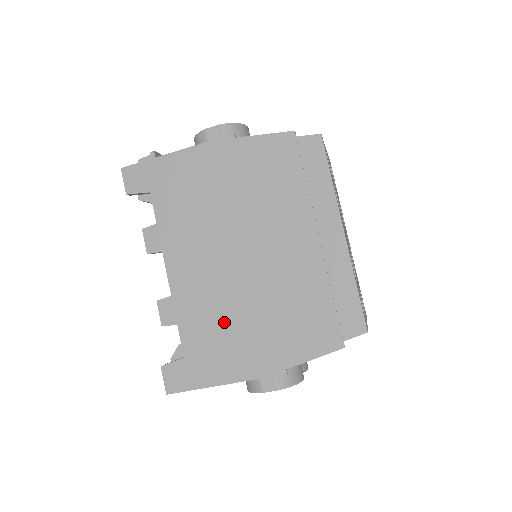
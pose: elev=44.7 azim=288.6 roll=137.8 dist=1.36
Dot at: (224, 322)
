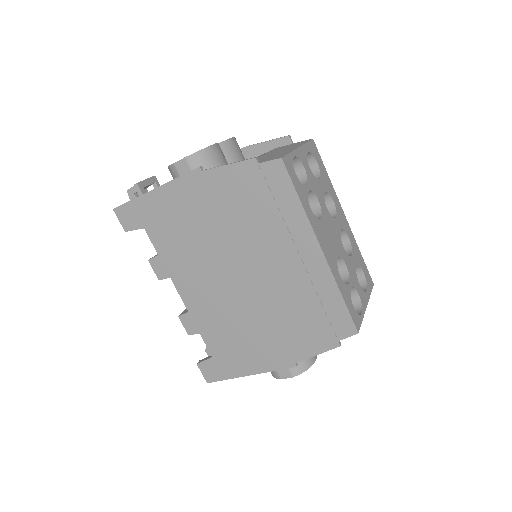
Dot at: (236, 330)
